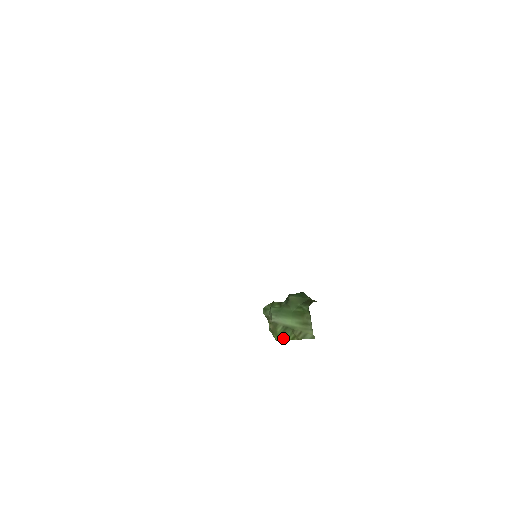
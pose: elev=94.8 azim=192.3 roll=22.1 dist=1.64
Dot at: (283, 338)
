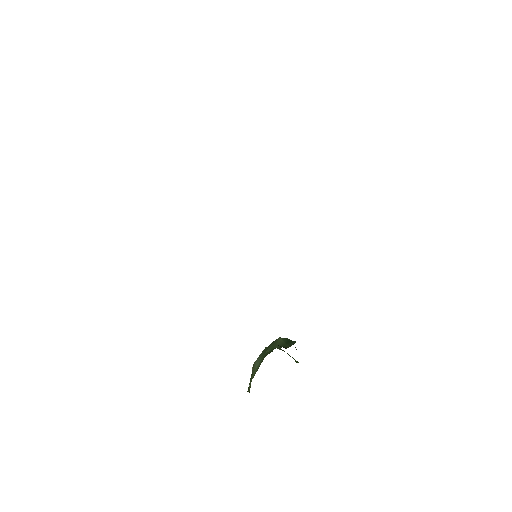
Dot at: (248, 387)
